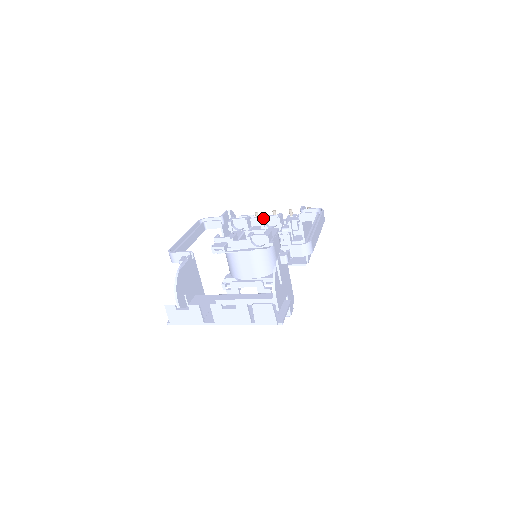
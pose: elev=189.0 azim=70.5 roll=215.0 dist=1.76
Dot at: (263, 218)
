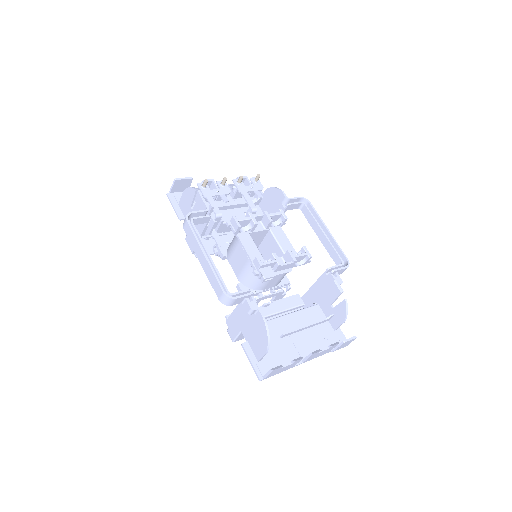
Dot at: occluded
